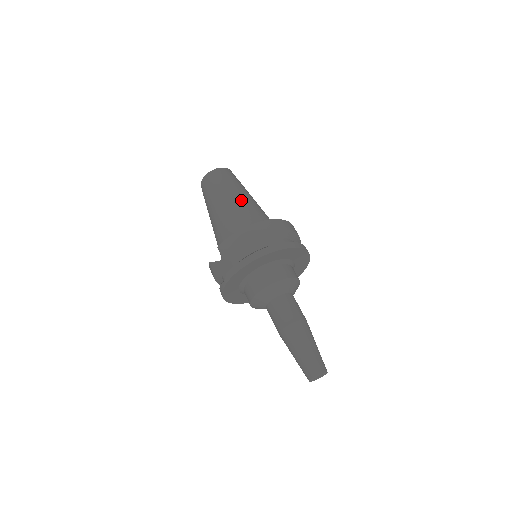
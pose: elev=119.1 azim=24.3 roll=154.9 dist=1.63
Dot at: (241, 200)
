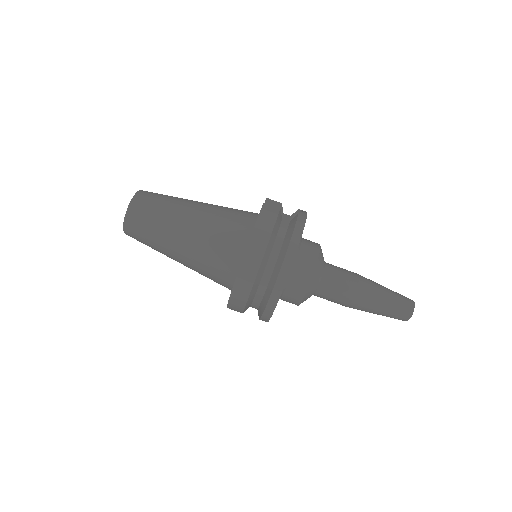
Dot at: (186, 249)
